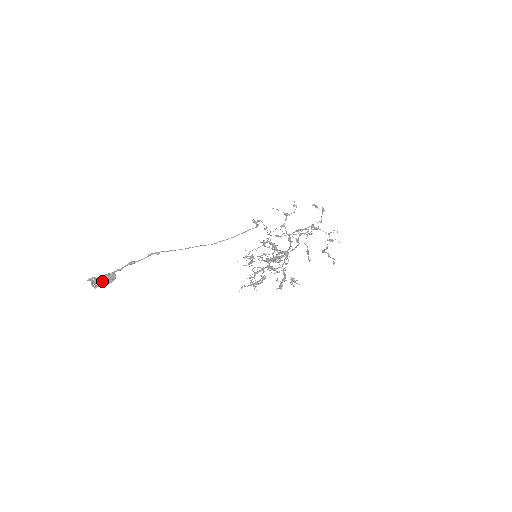
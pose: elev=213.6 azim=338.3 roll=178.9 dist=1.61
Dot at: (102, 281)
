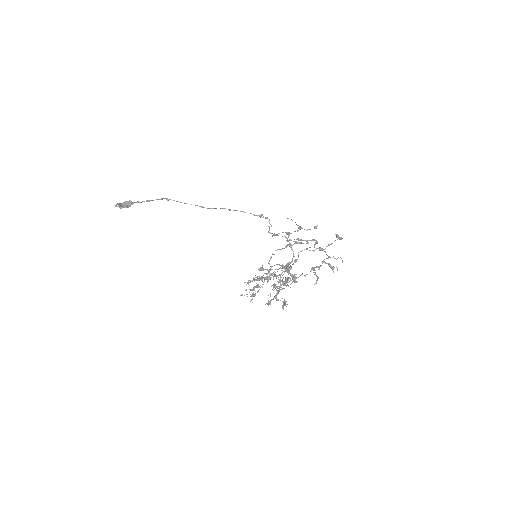
Dot at: (123, 204)
